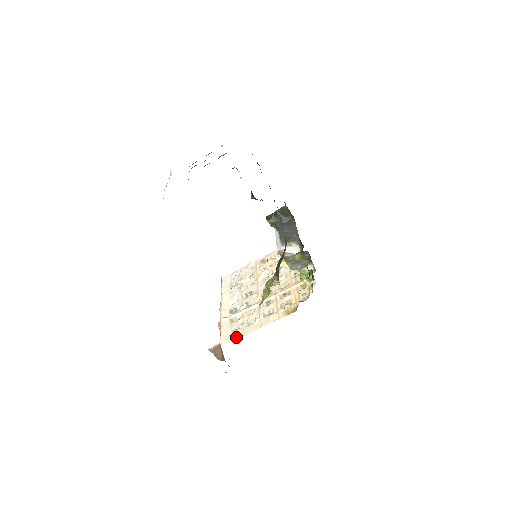
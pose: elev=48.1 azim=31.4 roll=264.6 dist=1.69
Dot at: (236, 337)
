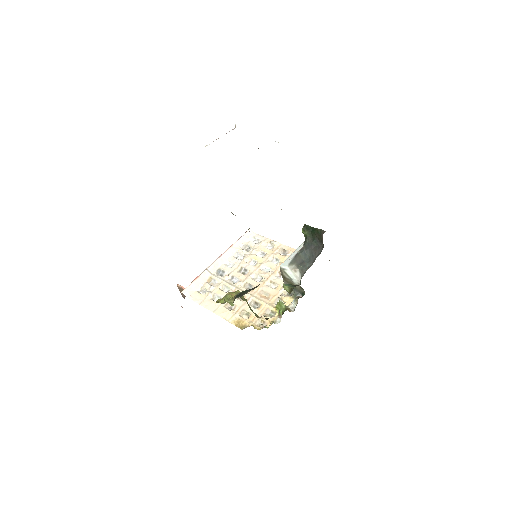
Dot at: (195, 299)
